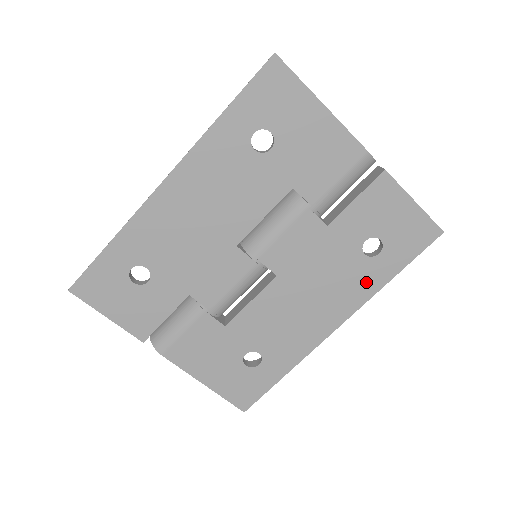
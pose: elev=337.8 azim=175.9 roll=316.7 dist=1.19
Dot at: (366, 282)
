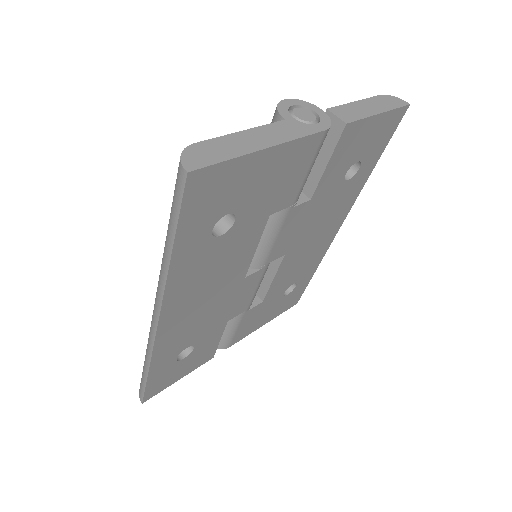
Dot at: (354, 189)
